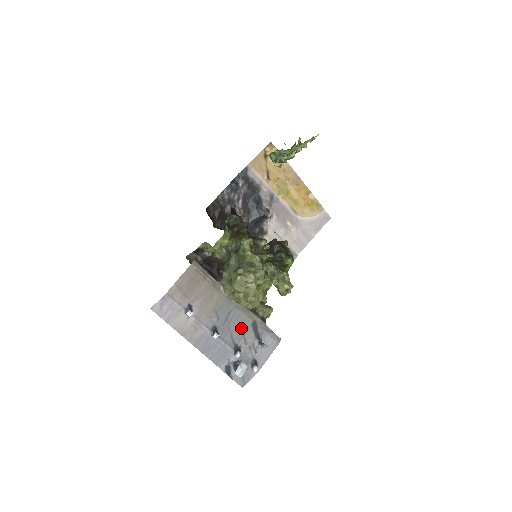
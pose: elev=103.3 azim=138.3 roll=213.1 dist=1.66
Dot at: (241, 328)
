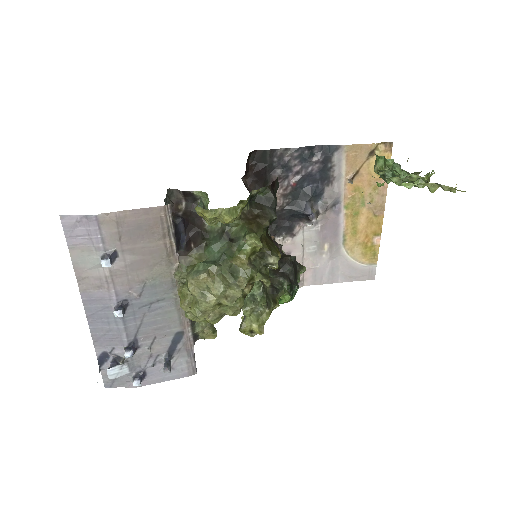
Dot at: (159, 327)
